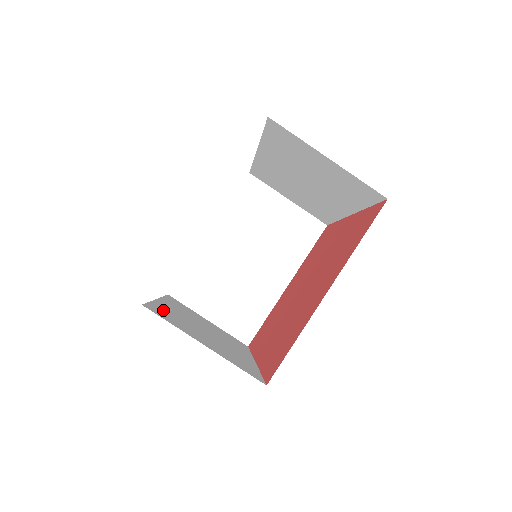
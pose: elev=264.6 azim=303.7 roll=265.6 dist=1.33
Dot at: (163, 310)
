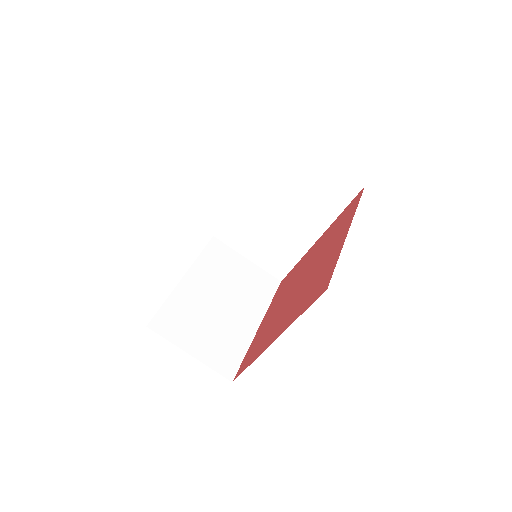
Dot at: occluded
